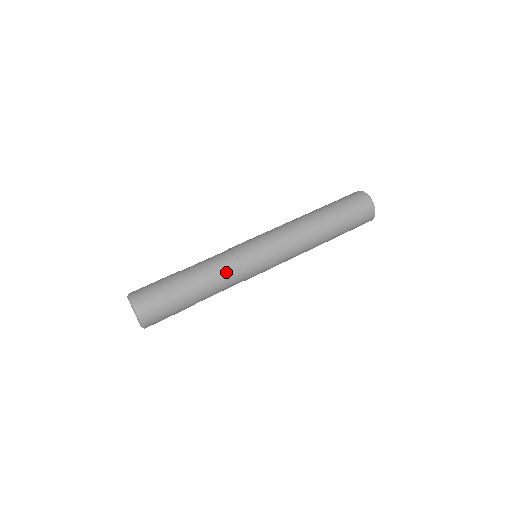
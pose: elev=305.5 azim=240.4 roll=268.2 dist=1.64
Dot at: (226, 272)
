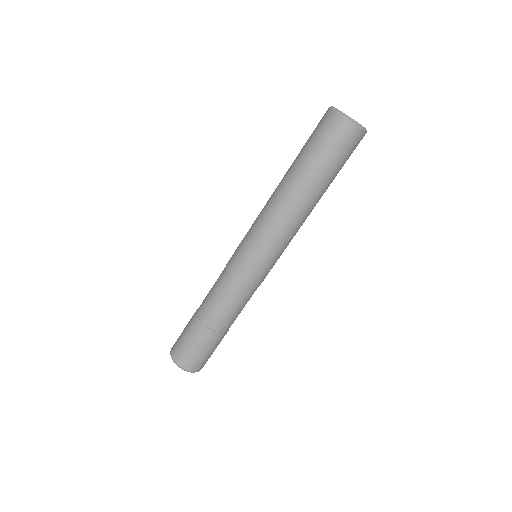
Dot at: occluded
